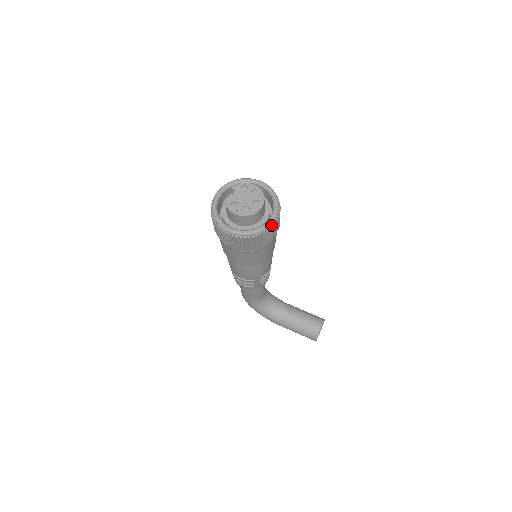
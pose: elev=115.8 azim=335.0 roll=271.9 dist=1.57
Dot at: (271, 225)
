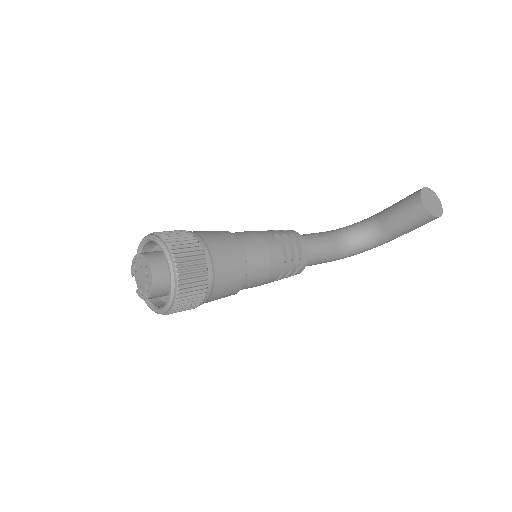
Dot at: (176, 271)
